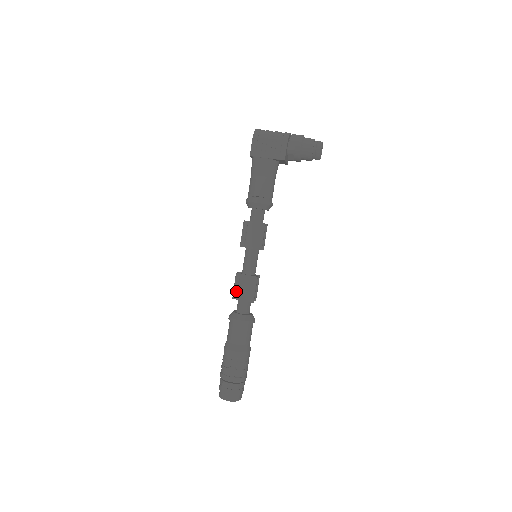
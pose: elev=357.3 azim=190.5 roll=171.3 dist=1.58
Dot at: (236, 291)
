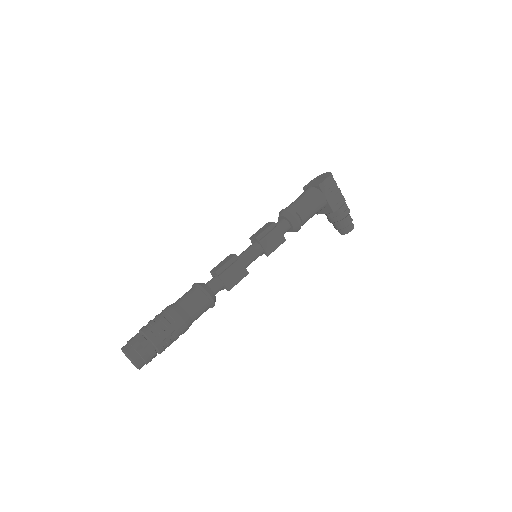
Dot at: (224, 269)
